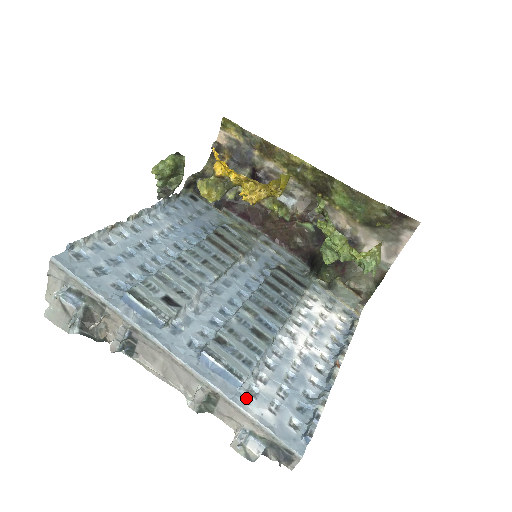
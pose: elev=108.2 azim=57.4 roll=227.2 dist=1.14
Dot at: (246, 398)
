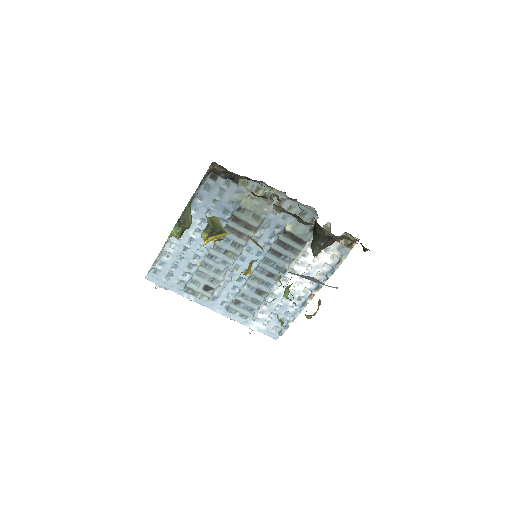
Dot at: (251, 322)
